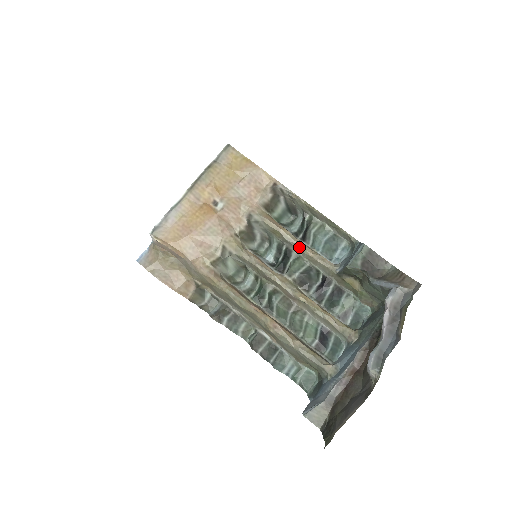
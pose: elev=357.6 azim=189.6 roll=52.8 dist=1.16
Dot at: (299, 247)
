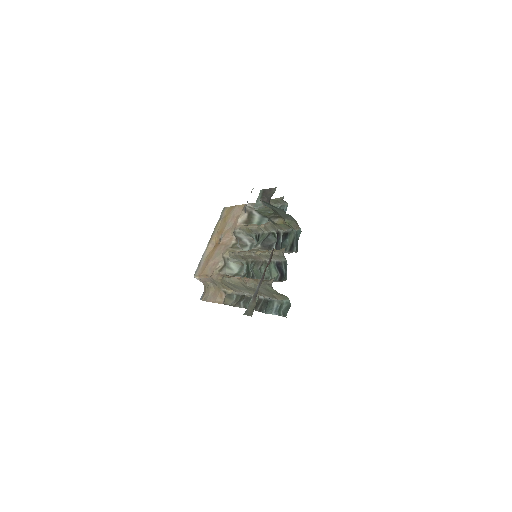
Dot at: (258, 228)
